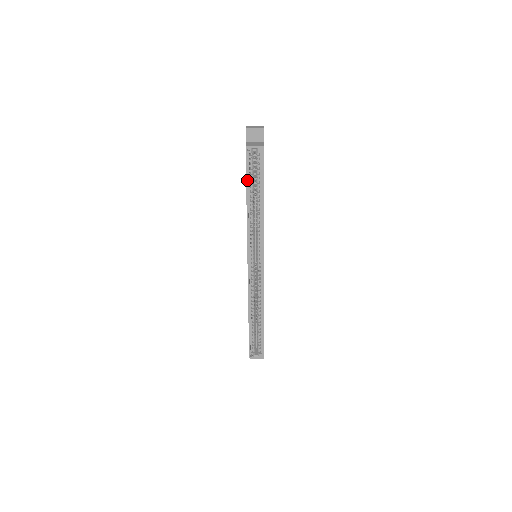
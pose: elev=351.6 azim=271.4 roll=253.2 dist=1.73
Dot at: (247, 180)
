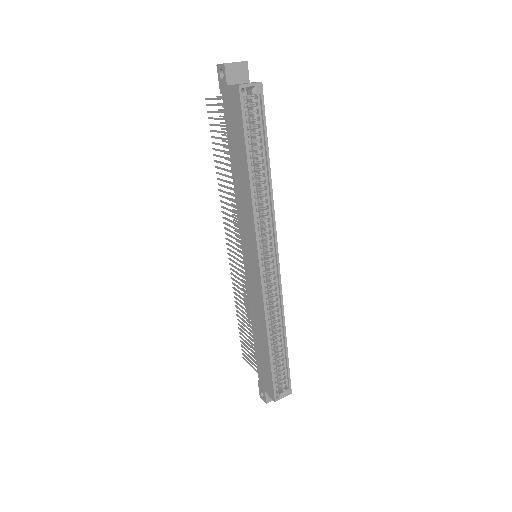
Dot at: (246, 139)
